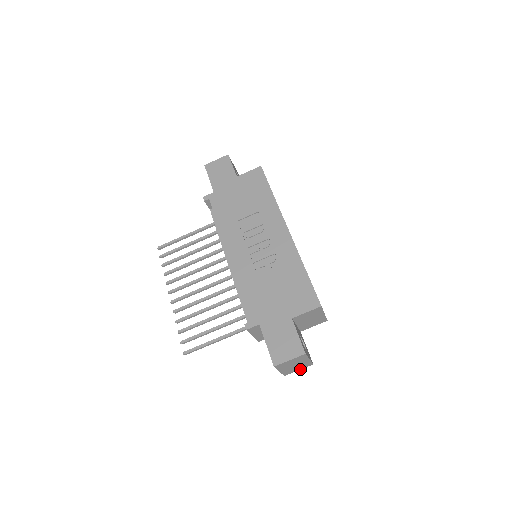
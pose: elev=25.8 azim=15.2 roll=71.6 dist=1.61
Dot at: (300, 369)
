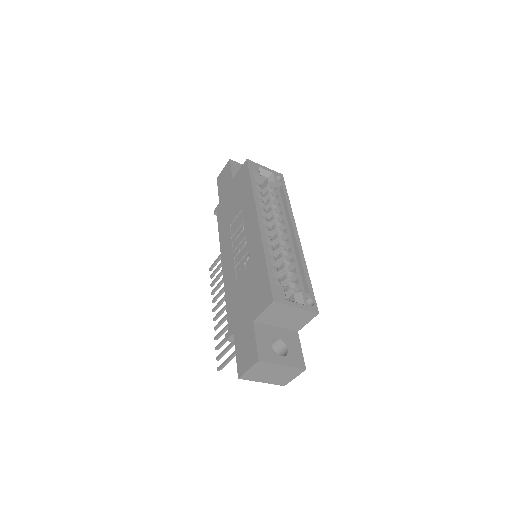
Dot at: (295, 377)
